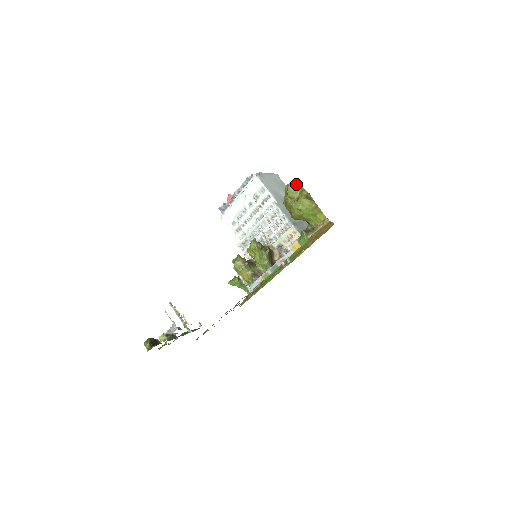
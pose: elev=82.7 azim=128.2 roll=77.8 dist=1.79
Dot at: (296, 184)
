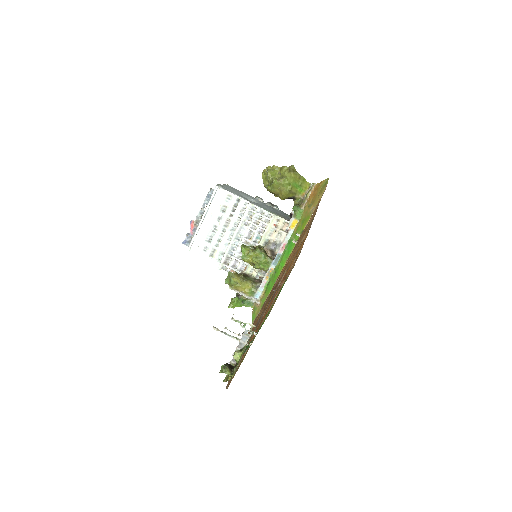
Dot at: (271, 168)
